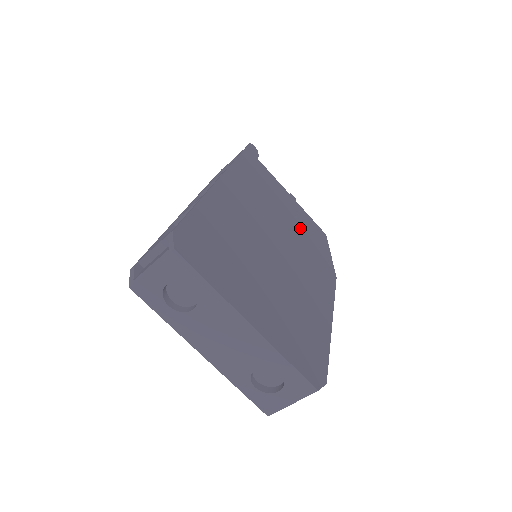
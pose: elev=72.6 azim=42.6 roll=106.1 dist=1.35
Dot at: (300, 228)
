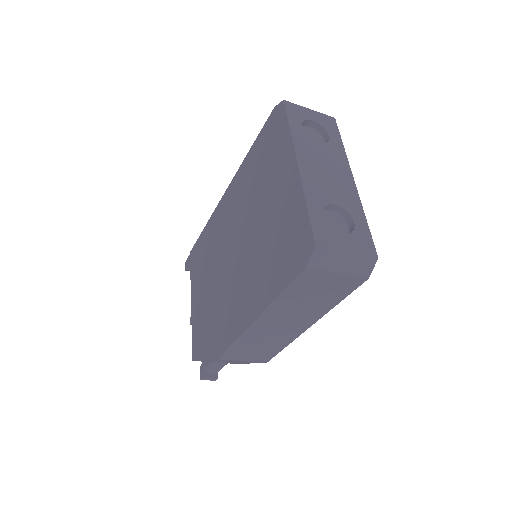
Dot at: occluded
